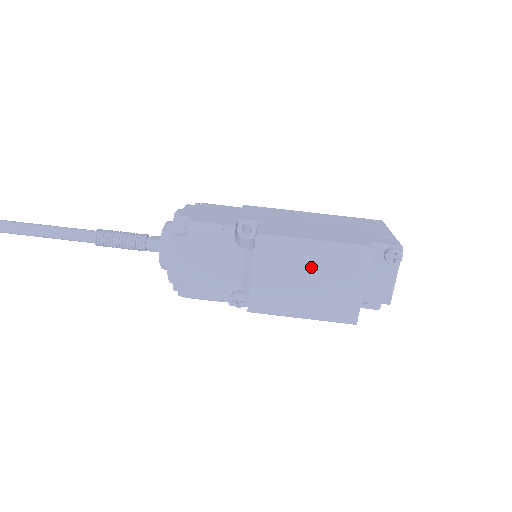
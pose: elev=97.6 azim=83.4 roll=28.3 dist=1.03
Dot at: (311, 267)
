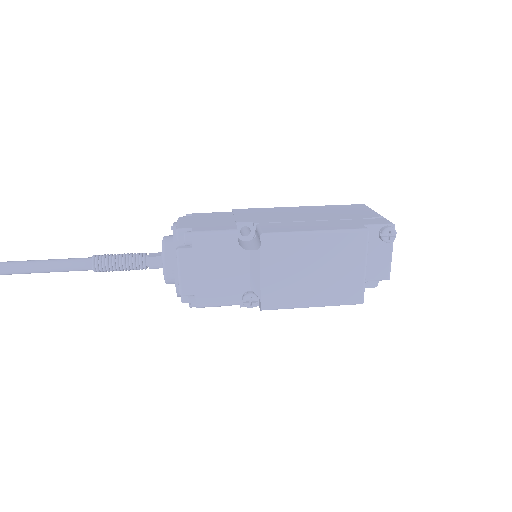
Dot at: (316, 257)
